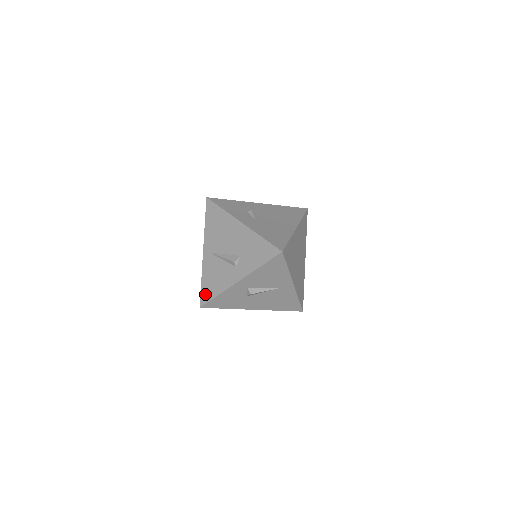
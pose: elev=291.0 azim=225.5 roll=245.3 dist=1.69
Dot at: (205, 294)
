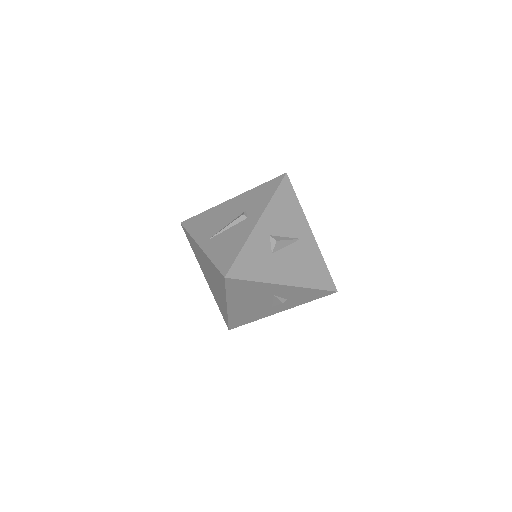
Dot at: (224, 263)
